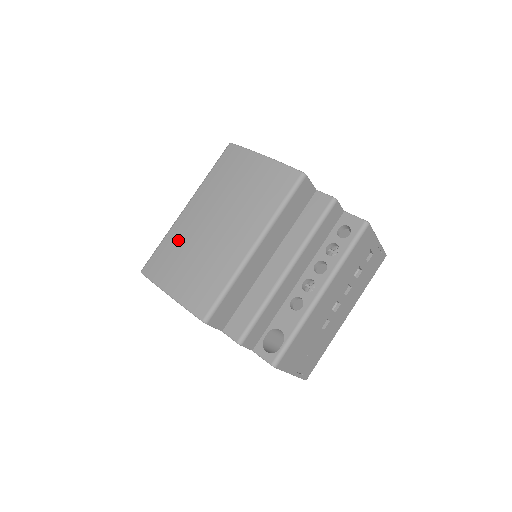
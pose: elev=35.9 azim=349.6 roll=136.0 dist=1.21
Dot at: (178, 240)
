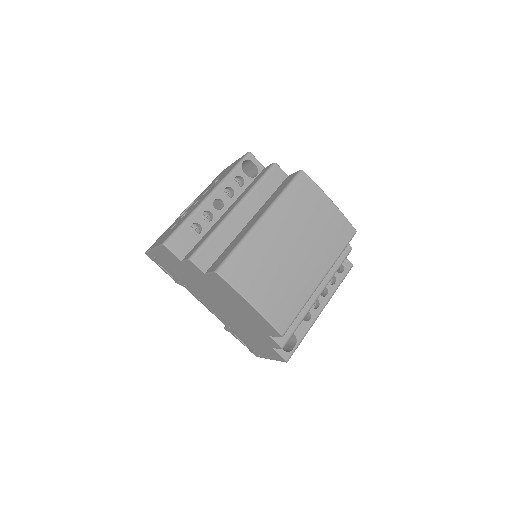
Dot at: (259, 253)
